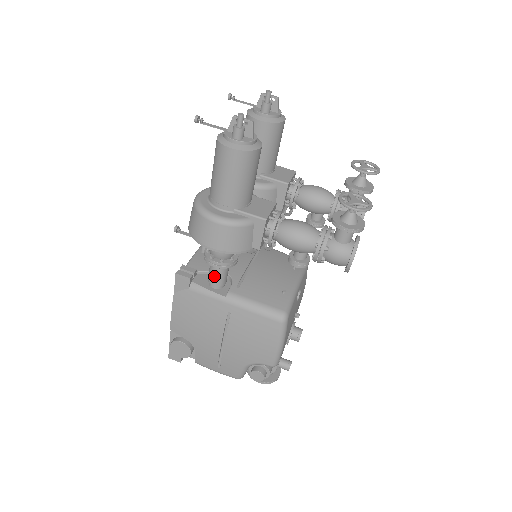
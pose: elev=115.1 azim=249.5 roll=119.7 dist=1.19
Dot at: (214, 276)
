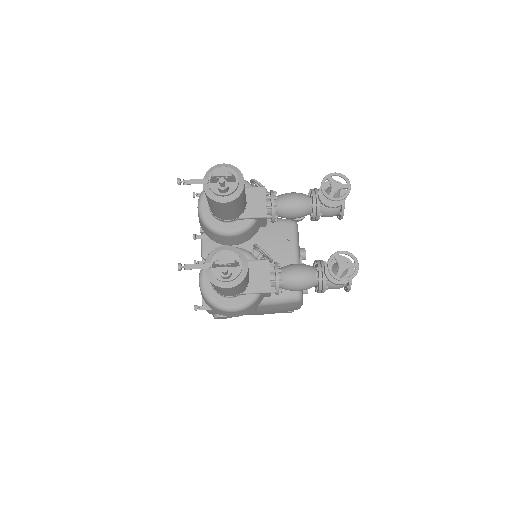
Dot at: occluded
